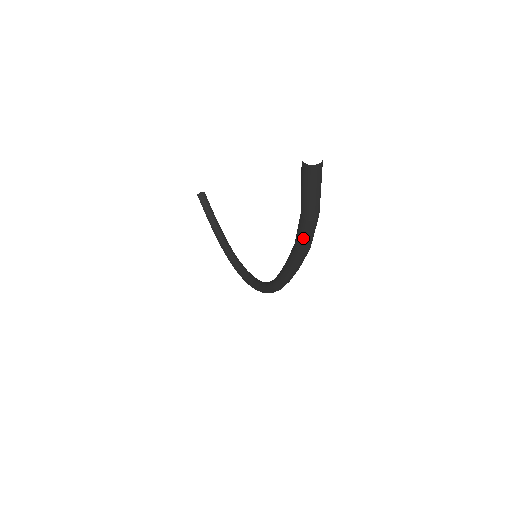
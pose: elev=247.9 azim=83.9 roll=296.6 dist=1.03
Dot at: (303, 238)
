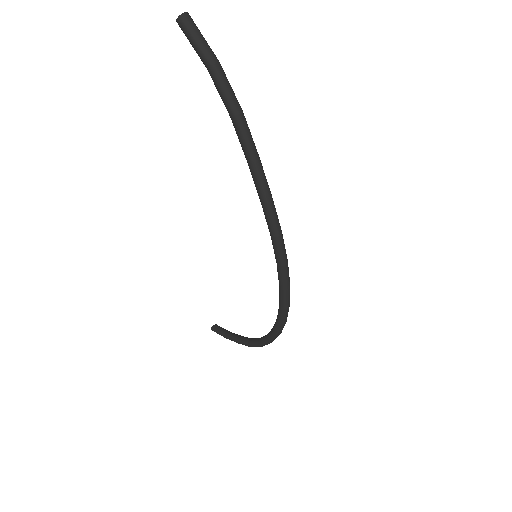
Dot at: (225, 92)
